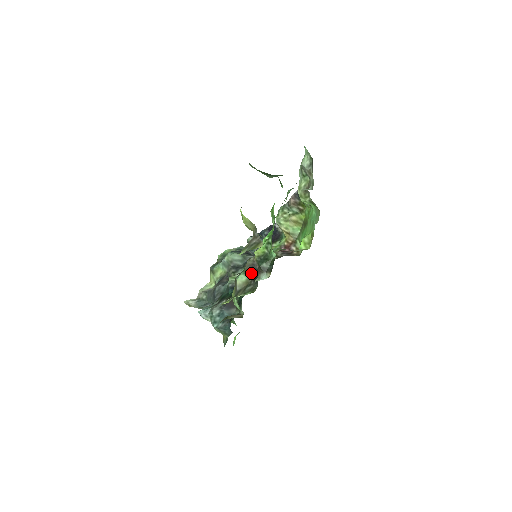
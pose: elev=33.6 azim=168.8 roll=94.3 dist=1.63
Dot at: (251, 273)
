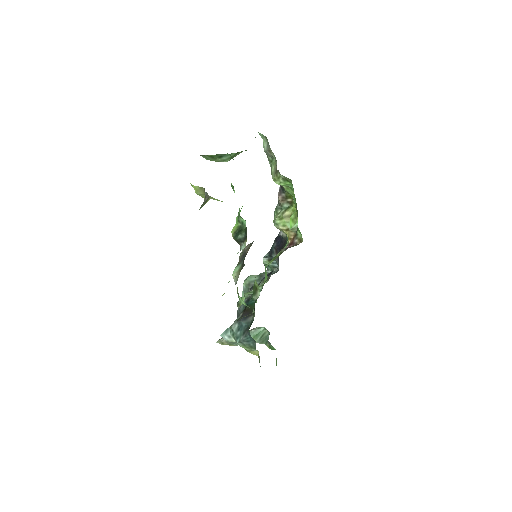
Dot at: (242, 261)
